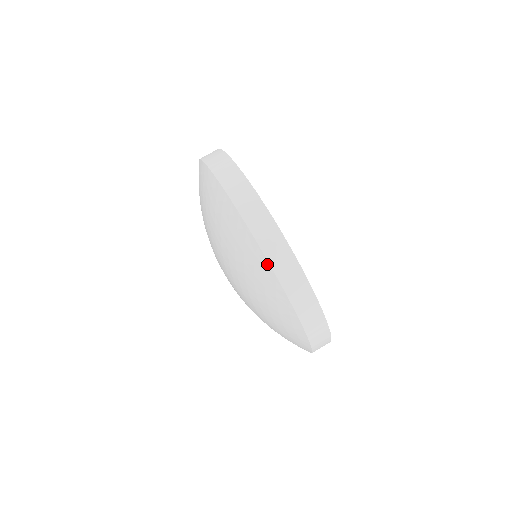
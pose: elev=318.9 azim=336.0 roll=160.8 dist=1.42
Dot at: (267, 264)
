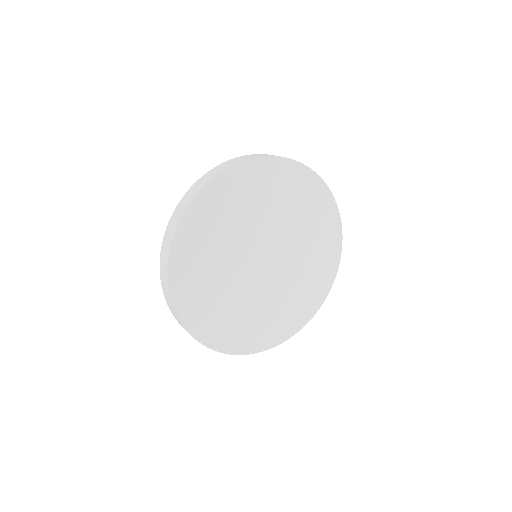
Dot at: occluded
